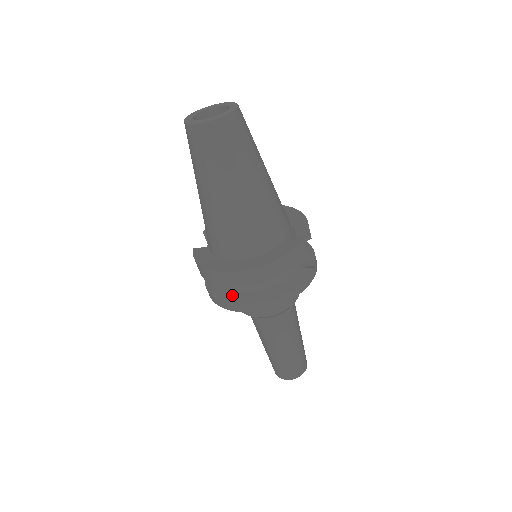
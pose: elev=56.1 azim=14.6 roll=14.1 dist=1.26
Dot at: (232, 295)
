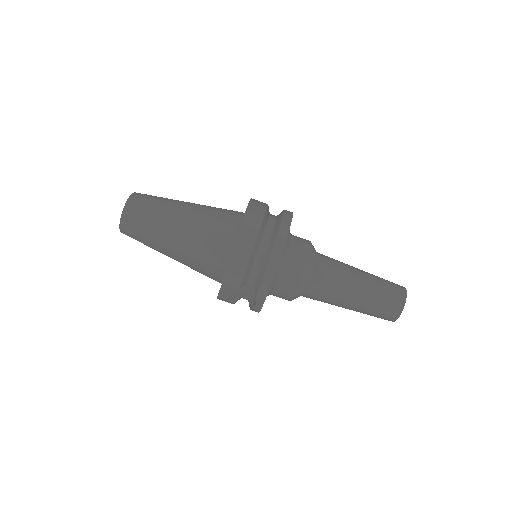
Dot at: (270, 243)
